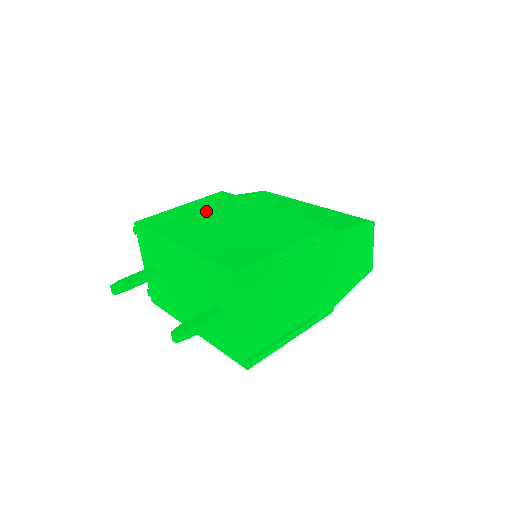
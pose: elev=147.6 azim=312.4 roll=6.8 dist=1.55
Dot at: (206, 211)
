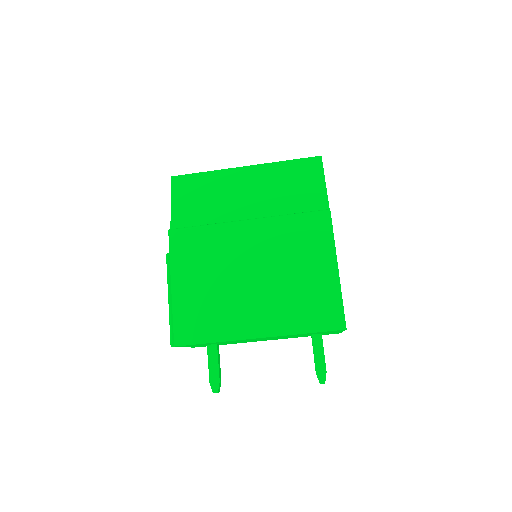
Dot at: (208, 276)
